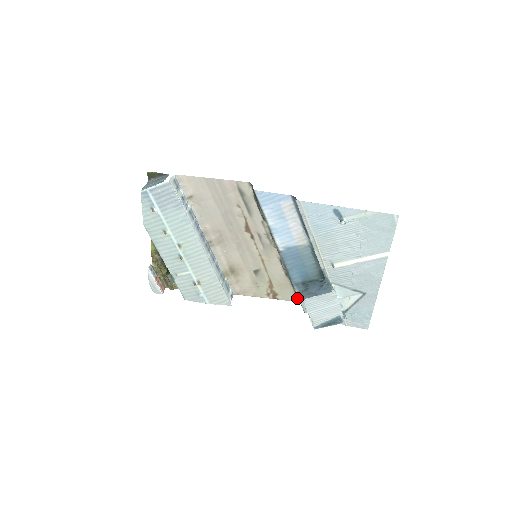
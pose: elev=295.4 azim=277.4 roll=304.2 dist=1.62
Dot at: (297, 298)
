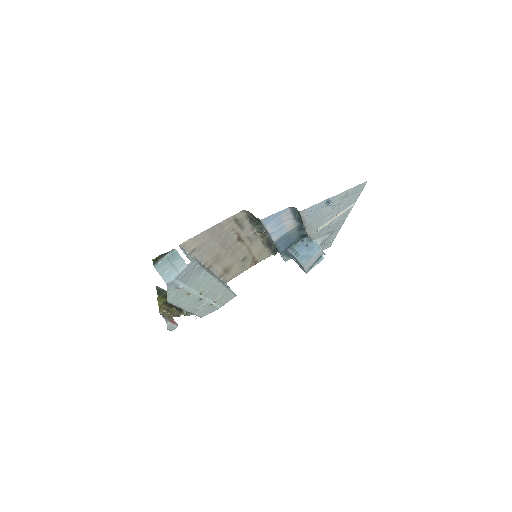
Dot at: (271, 253)
